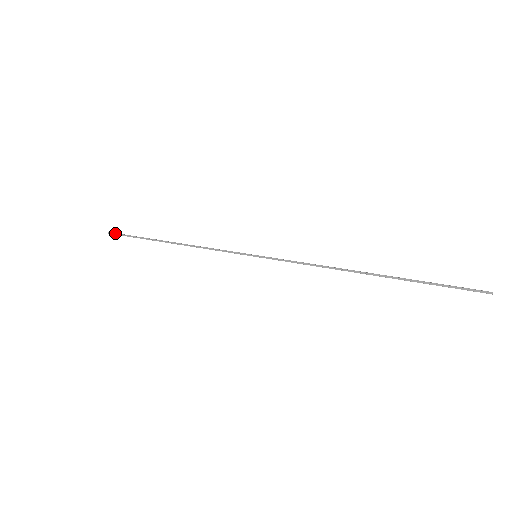
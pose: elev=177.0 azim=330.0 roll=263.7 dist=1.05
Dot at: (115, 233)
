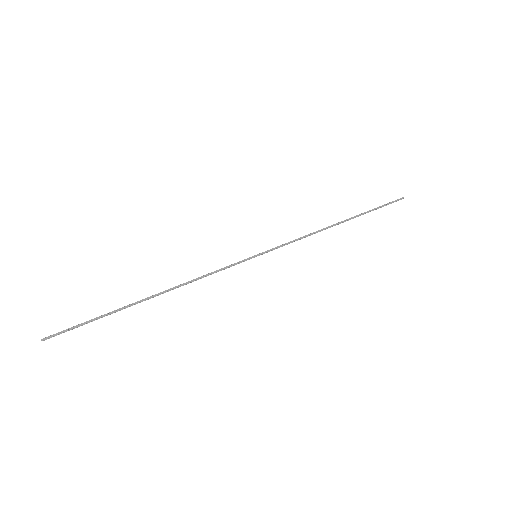
Dot at: (56, 333)
